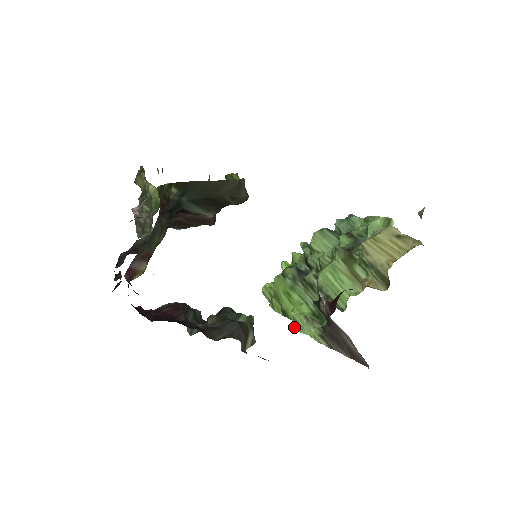
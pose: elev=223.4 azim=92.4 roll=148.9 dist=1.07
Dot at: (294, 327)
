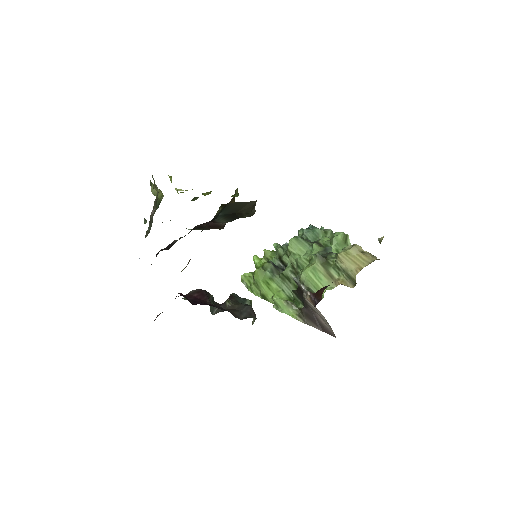
Dot at: (275, 308)
